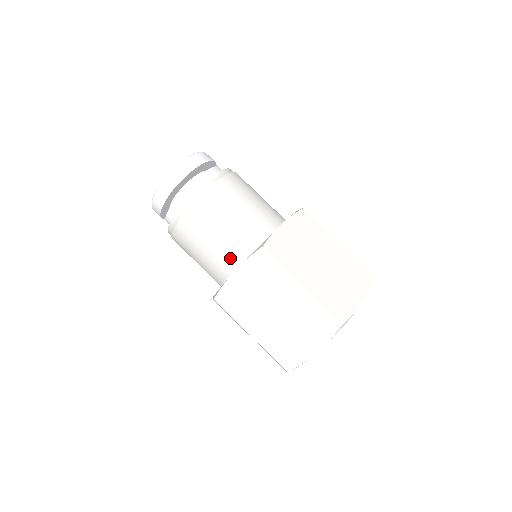
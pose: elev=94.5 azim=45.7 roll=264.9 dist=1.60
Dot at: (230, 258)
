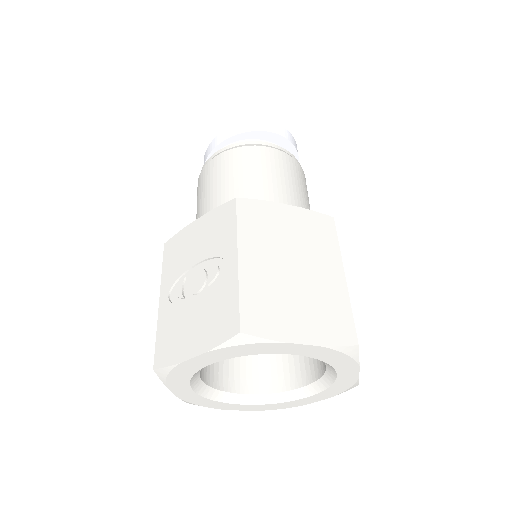
Dot at: occluded
